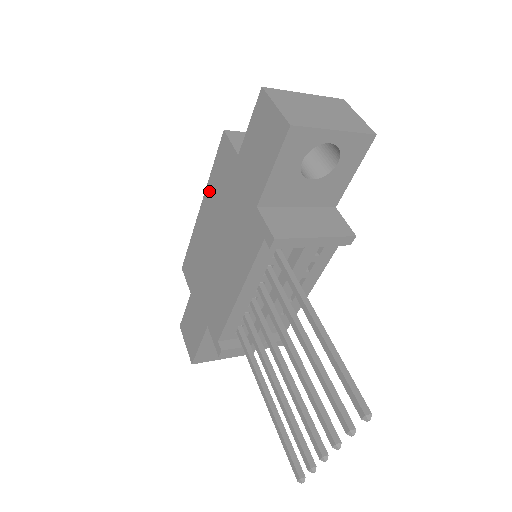
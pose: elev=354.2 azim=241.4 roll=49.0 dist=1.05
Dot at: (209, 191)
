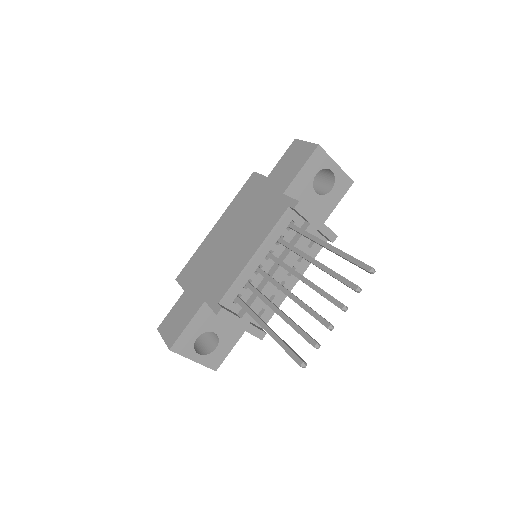
Dot at: (229, 210)
